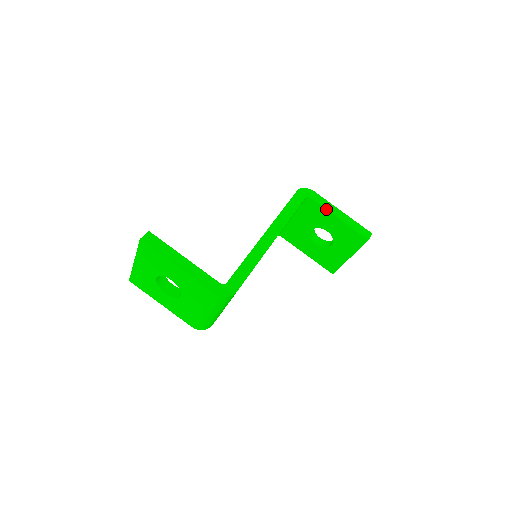
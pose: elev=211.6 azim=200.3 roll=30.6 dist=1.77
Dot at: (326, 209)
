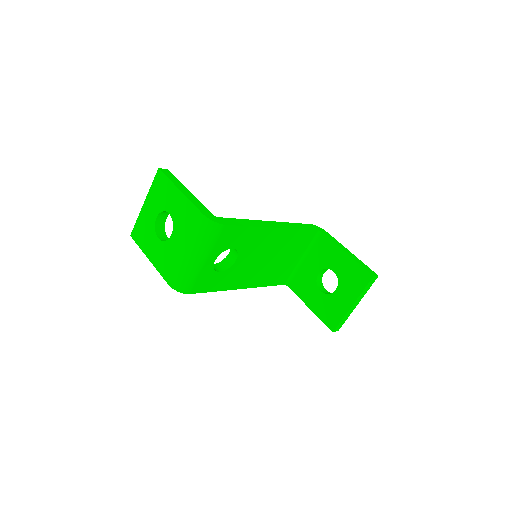
Dot at: (335, 244)
